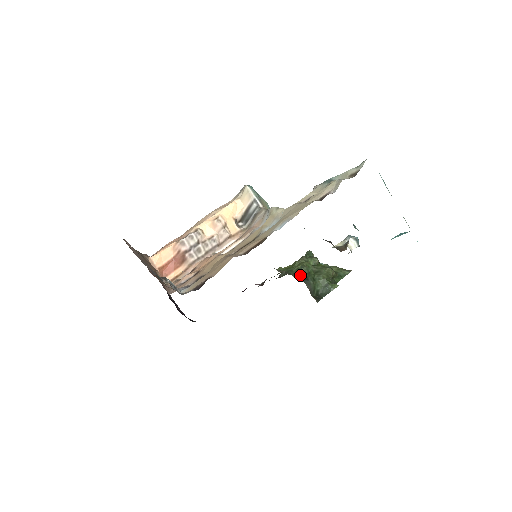
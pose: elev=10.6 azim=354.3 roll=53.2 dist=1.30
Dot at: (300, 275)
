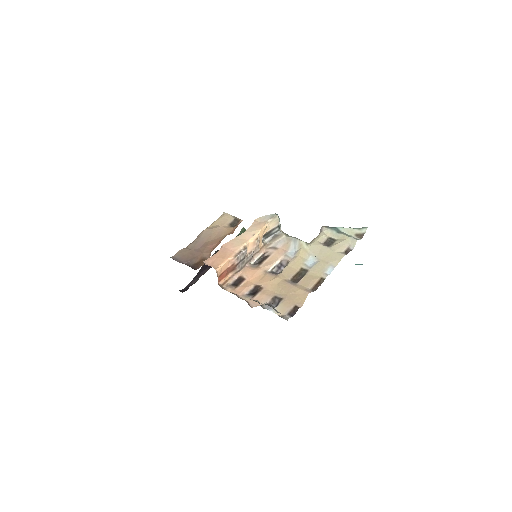
Dot at: occluded
